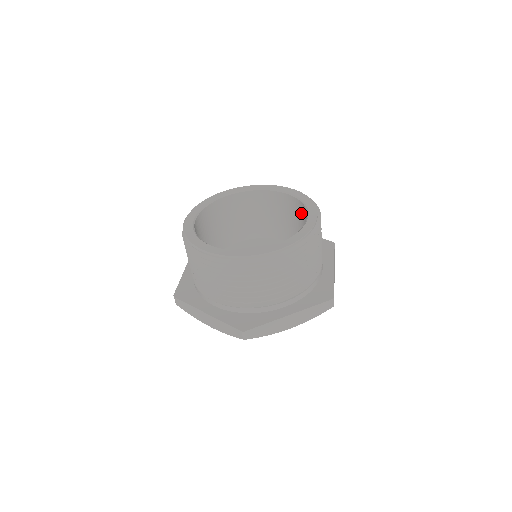
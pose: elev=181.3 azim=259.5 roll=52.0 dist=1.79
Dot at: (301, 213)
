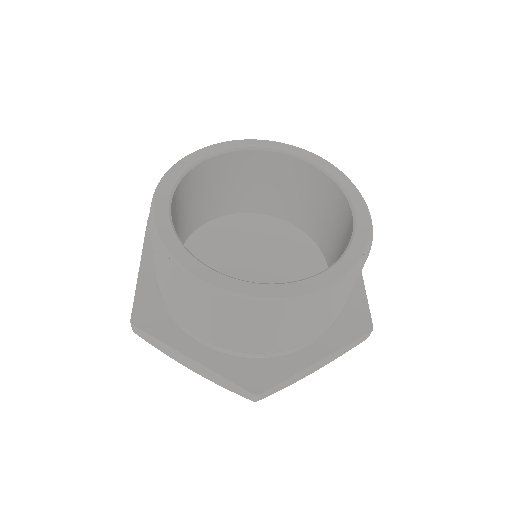
Dot at: (328, 196)
